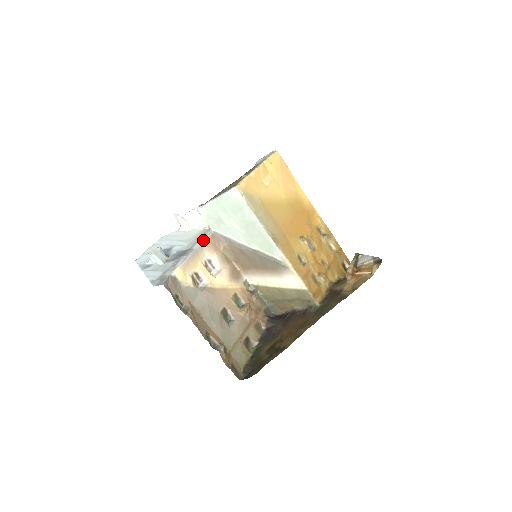
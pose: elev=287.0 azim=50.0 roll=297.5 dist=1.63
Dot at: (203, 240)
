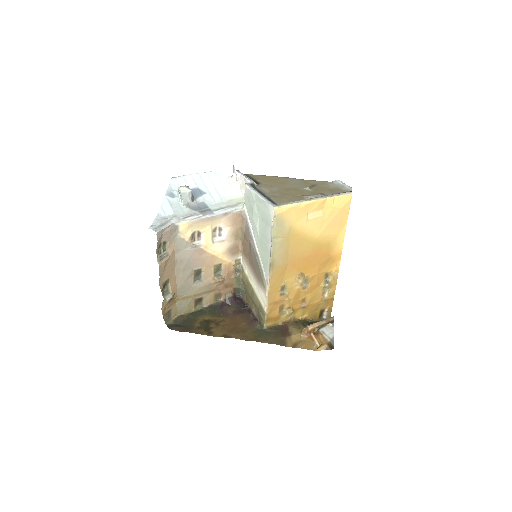
Dot at: (228, 211)
